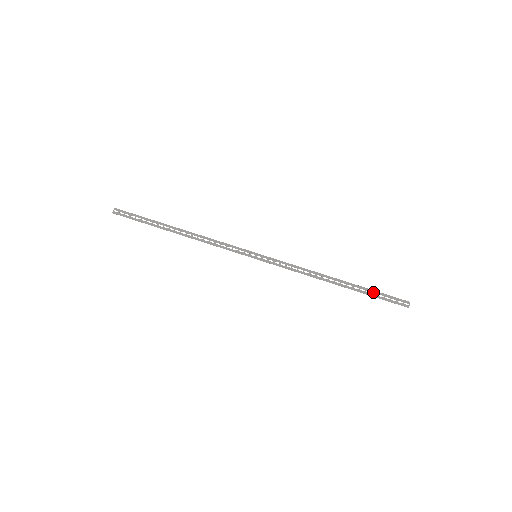
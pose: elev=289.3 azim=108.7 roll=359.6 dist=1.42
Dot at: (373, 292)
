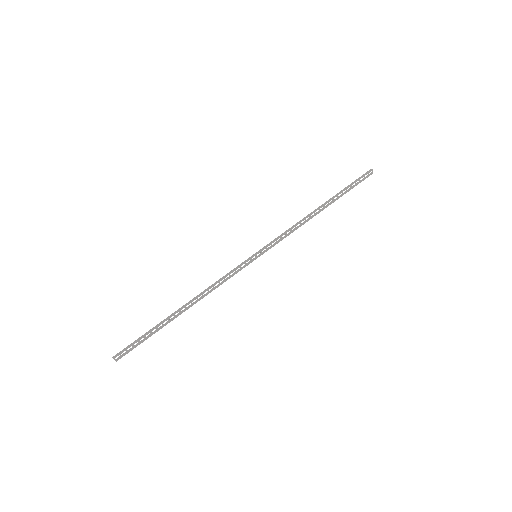
Dot at: (347, 188)
